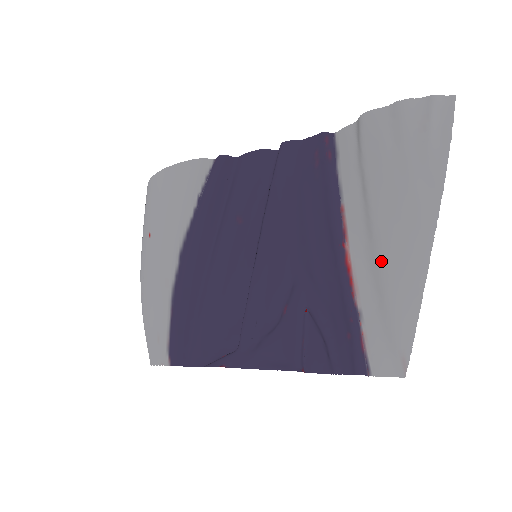
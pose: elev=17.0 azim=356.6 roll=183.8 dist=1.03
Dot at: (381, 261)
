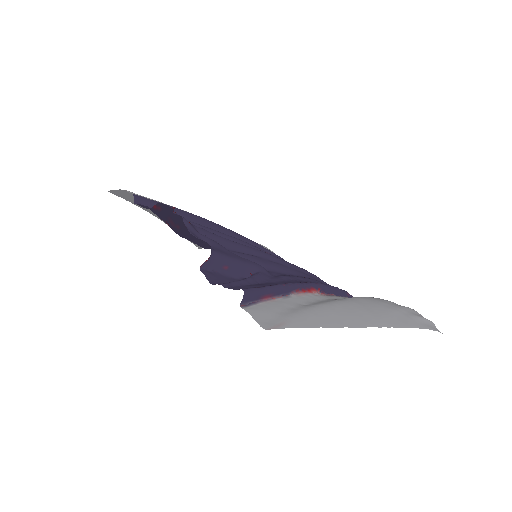
Dot at: (338, 301)
